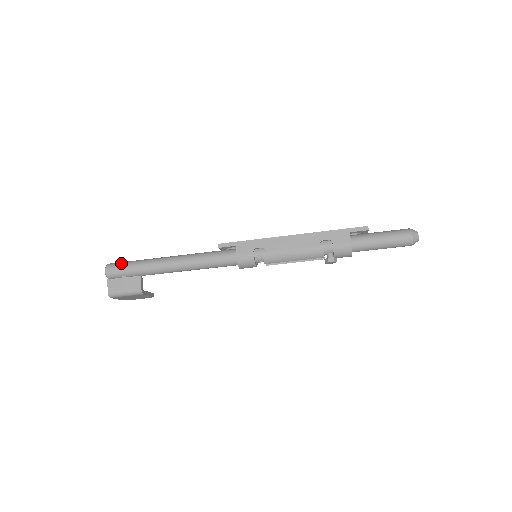
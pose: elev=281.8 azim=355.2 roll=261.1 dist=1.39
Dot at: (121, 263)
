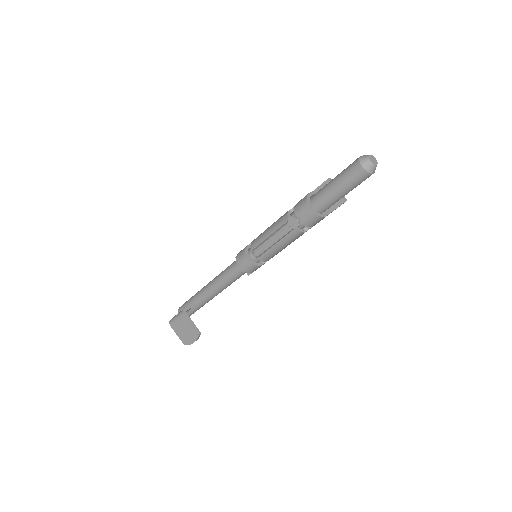
Dot at: occluded
